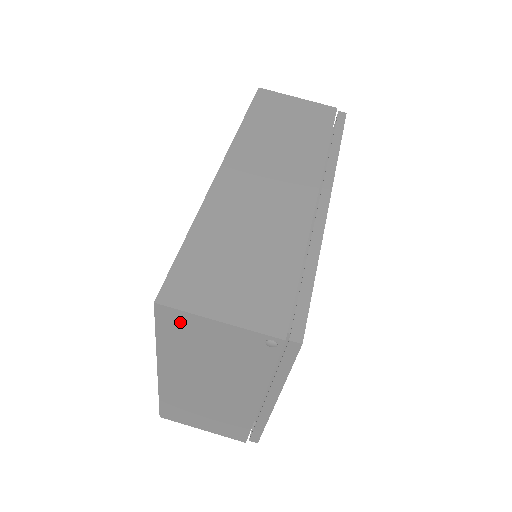
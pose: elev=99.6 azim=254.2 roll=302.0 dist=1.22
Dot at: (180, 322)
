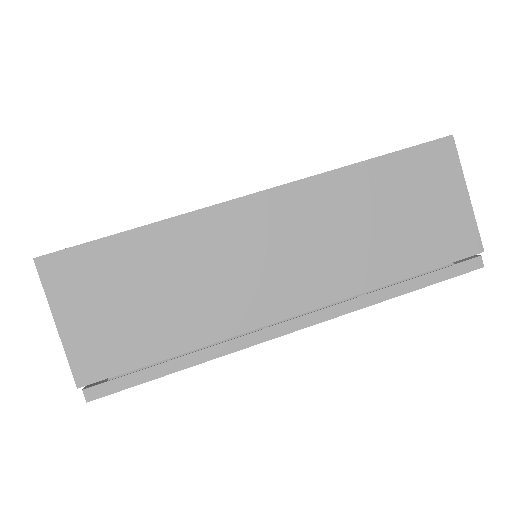
Dot at: occluded
